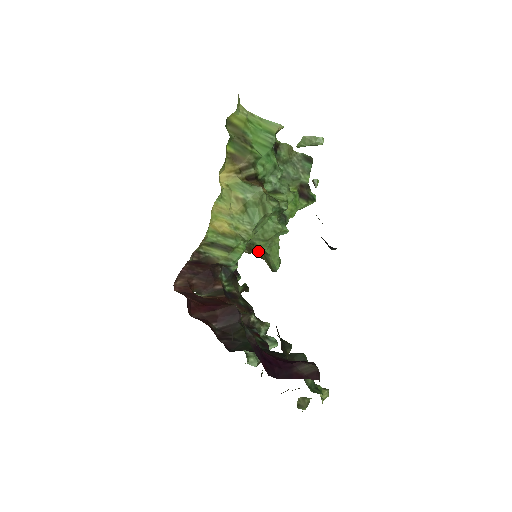
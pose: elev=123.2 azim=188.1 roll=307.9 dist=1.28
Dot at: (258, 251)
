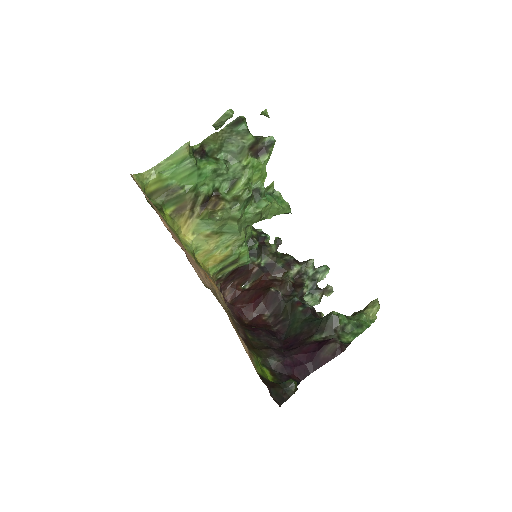
Dot at: occluded
